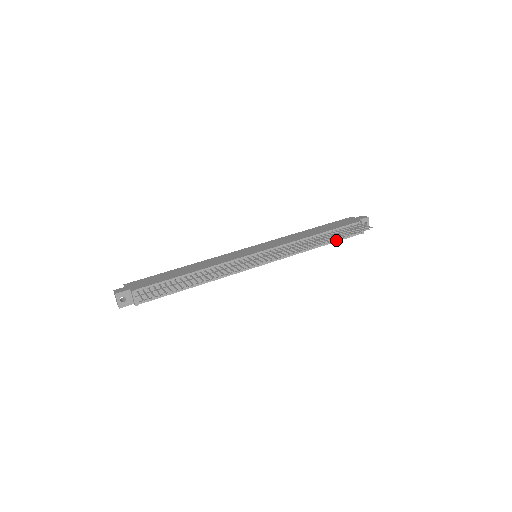
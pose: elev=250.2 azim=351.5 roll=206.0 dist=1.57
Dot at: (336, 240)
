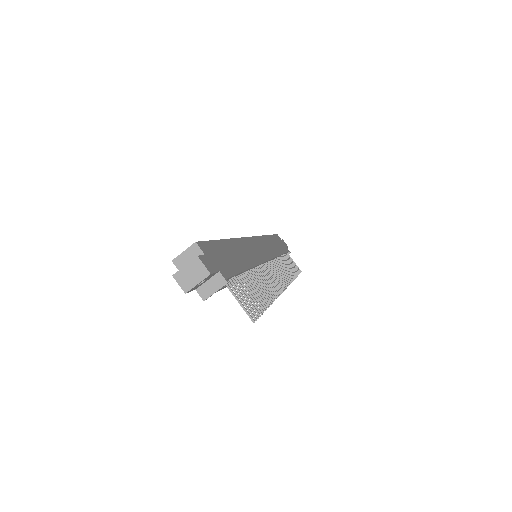
Dot at: occluded
